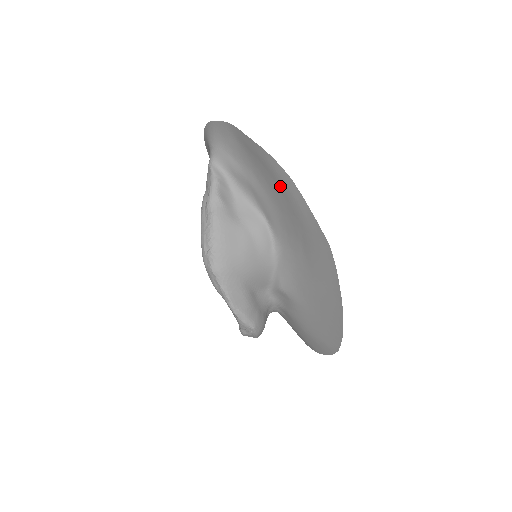
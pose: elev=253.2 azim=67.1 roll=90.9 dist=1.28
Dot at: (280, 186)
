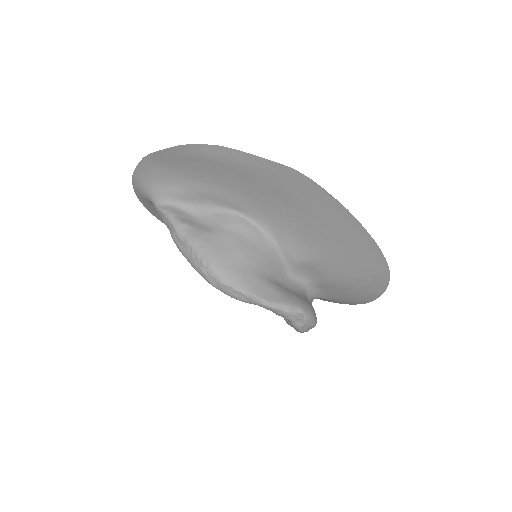
Dot at: (219, 164)
